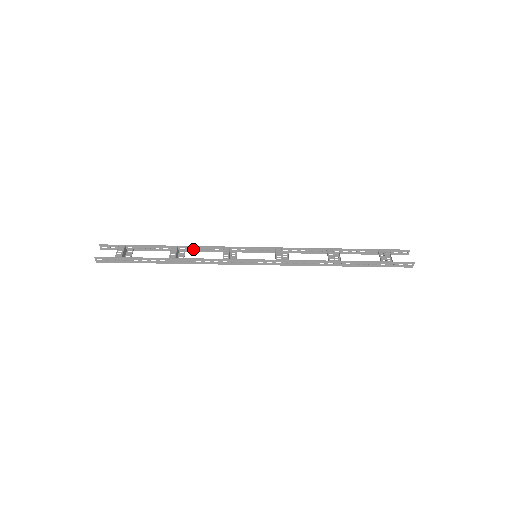
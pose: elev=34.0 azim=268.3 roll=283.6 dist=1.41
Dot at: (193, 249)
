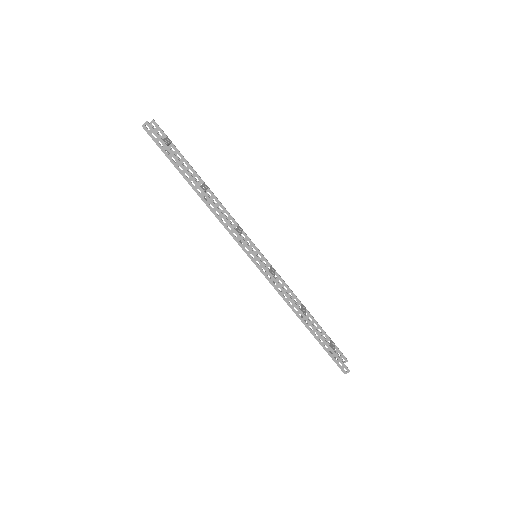
Dot at: occluded
